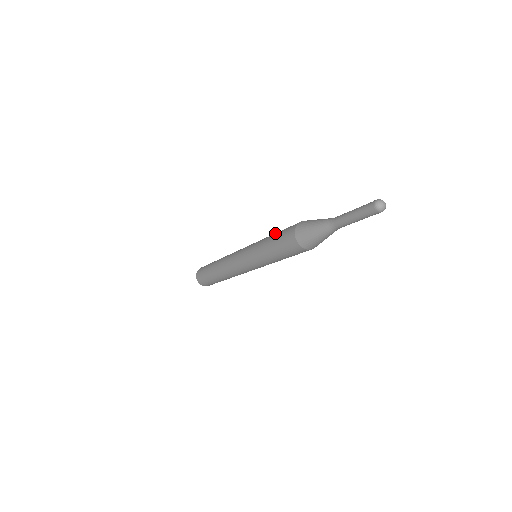
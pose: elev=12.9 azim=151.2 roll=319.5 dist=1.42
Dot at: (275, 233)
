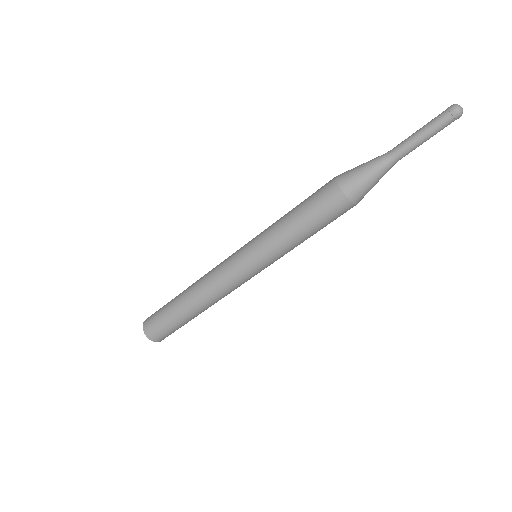
Dot at: occluded
